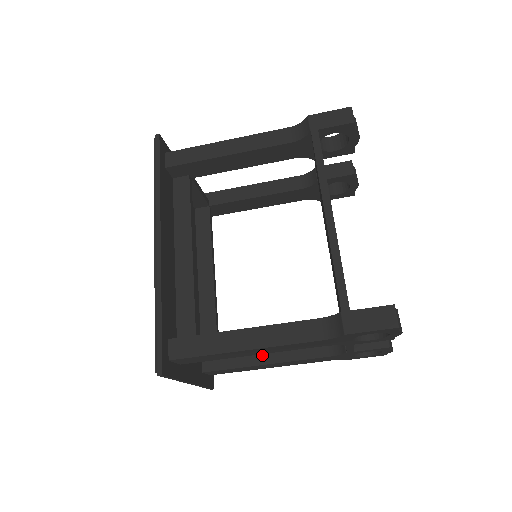
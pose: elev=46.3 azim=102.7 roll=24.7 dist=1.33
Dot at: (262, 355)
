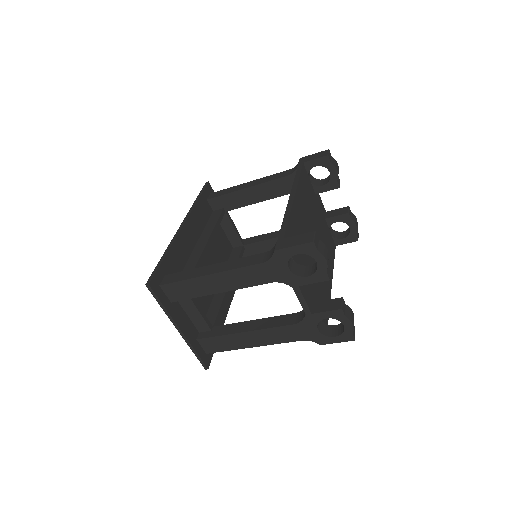
Dot at: (244, 326)
